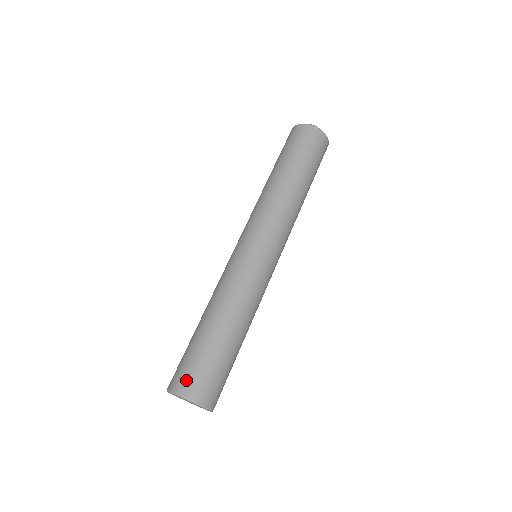
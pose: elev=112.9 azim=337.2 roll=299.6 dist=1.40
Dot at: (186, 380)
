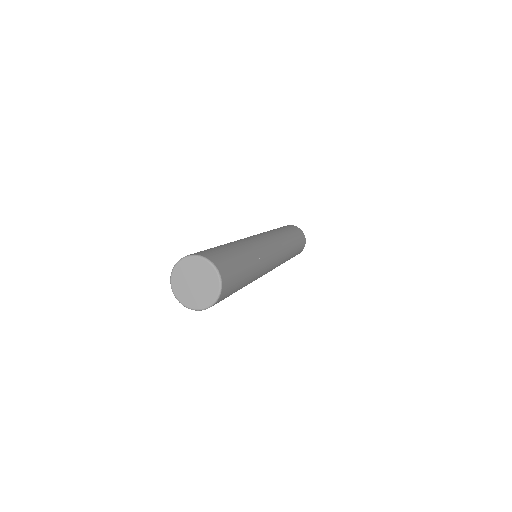
Dot at: occluded
